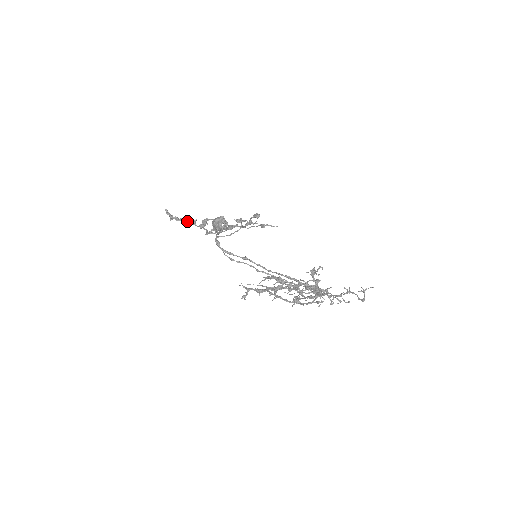
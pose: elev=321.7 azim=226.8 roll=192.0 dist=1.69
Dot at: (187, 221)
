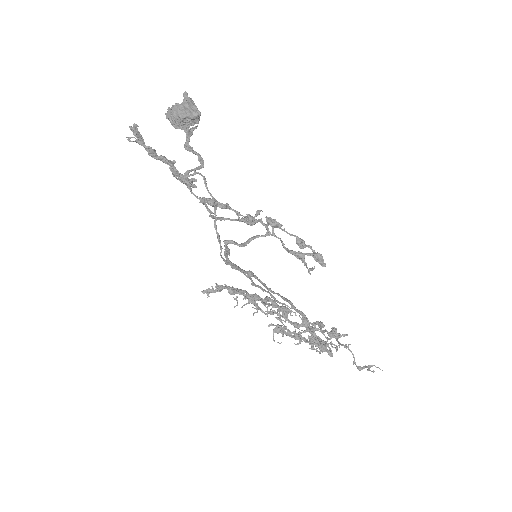
Dot at: (177, 175)
